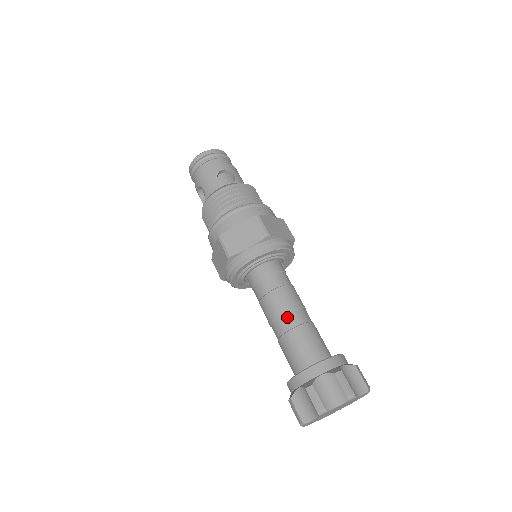
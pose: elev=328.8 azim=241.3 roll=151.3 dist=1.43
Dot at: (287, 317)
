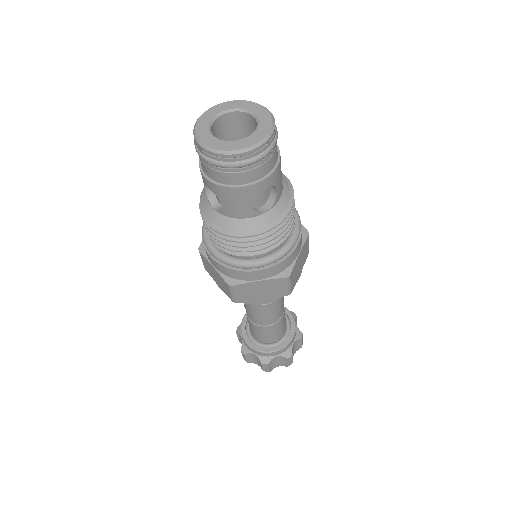
Dot at: (267, 320)
